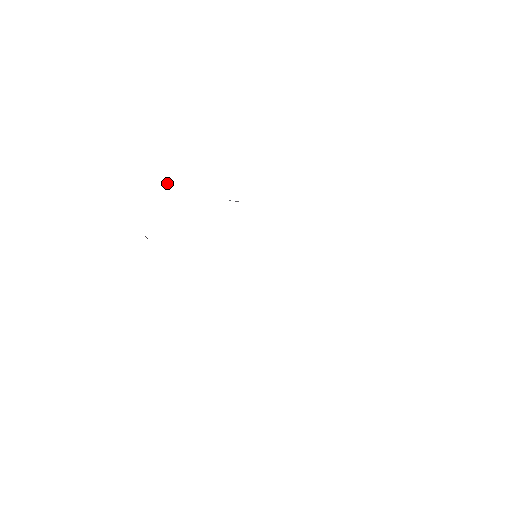
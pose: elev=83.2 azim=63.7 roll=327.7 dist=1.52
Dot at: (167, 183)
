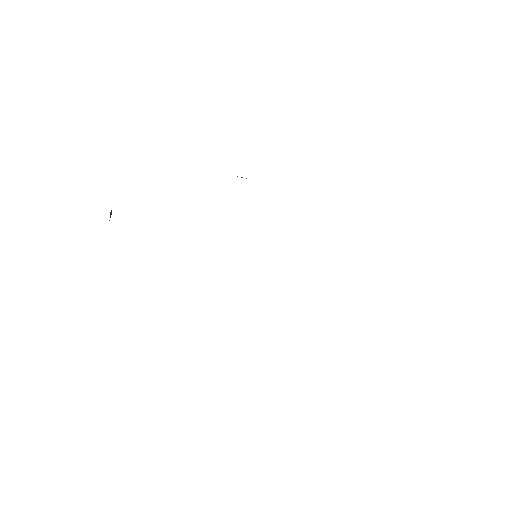
Dot at: occluded
